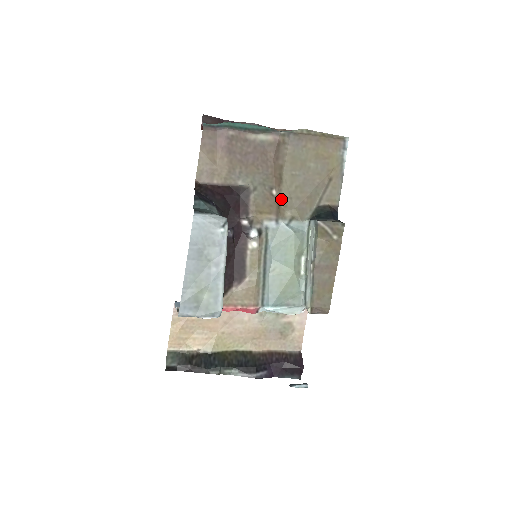
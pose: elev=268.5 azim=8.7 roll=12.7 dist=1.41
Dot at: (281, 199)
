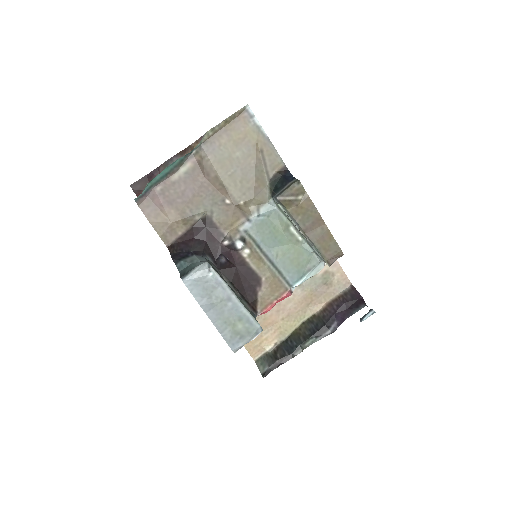
Dot at: (237, 201)
